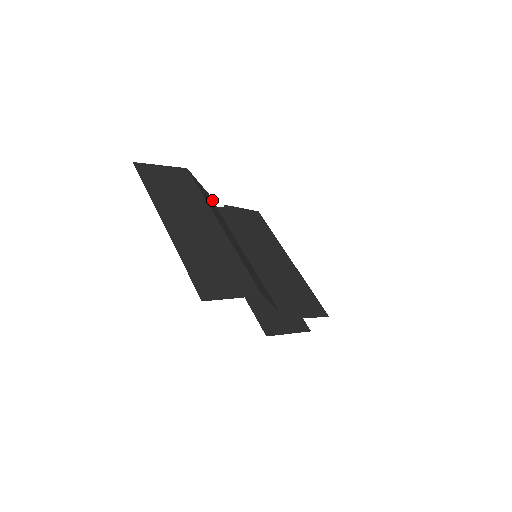
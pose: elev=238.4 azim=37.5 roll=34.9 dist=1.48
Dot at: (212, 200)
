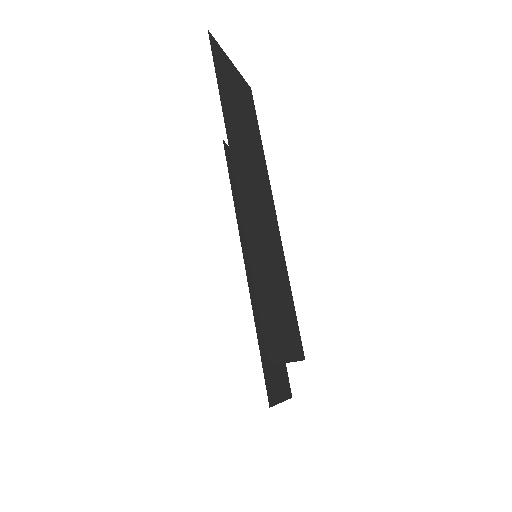
Dot at: occluded
